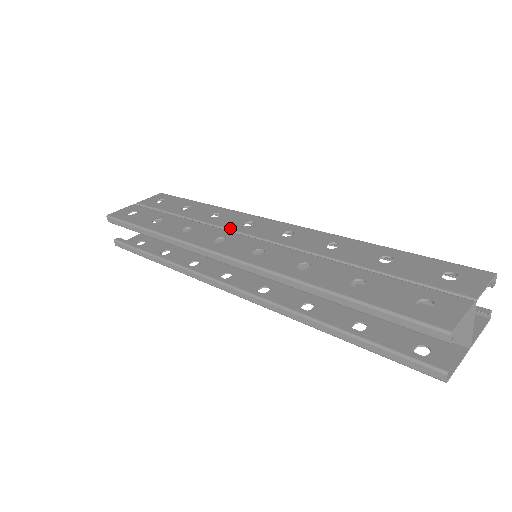
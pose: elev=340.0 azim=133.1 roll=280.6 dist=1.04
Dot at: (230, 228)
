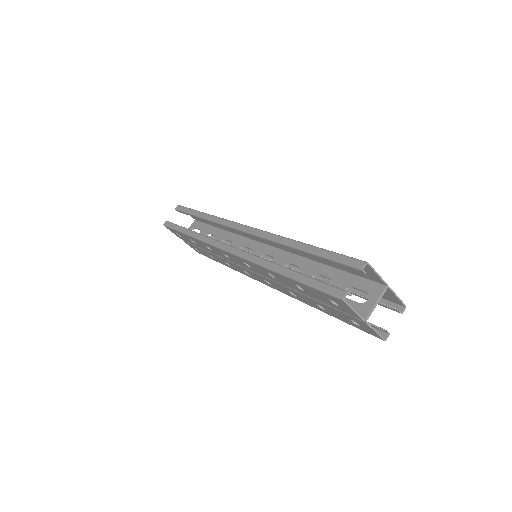
Dot at: occluded
